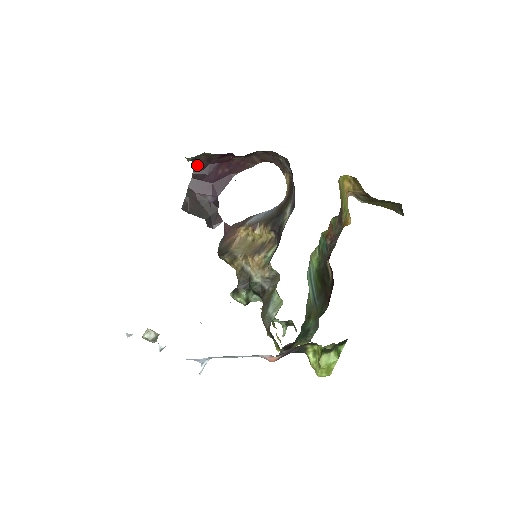
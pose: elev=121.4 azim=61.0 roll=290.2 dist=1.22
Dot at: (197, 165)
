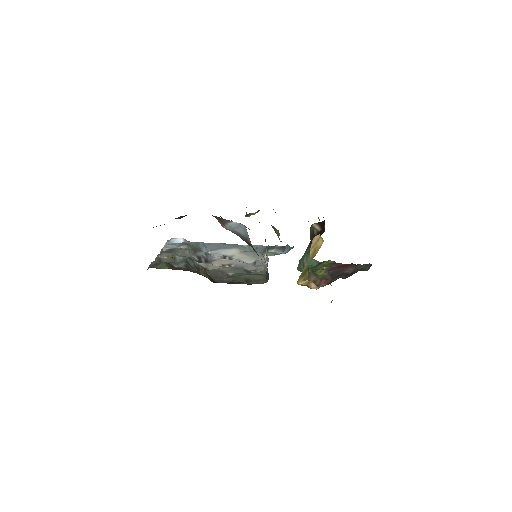
Dot at: occluded
